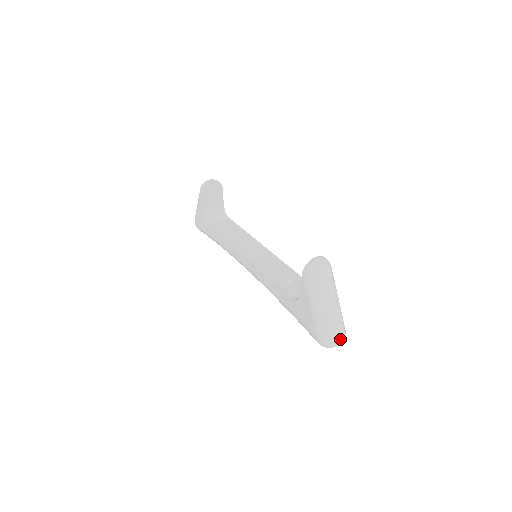
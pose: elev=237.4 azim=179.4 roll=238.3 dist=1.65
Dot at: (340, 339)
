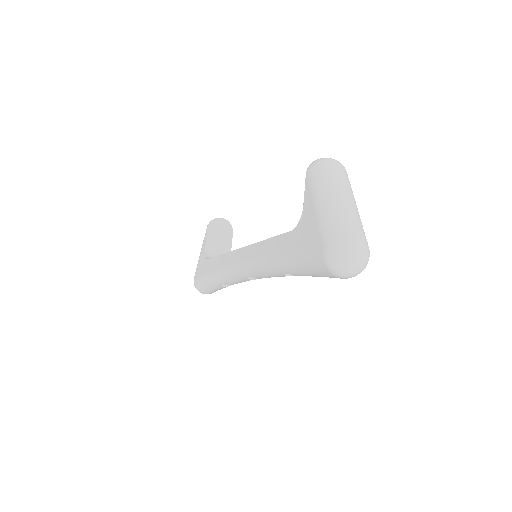
Dot at: (360, 248)
